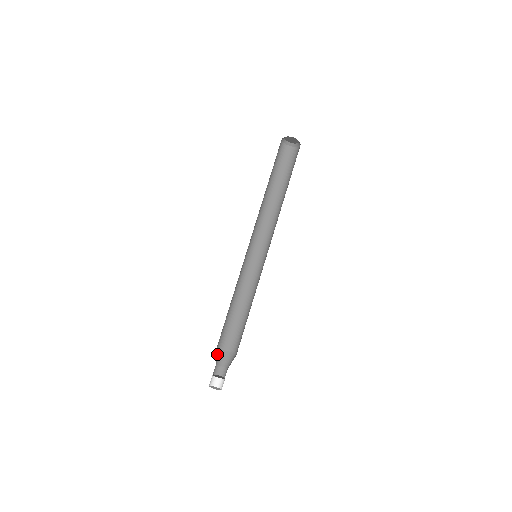
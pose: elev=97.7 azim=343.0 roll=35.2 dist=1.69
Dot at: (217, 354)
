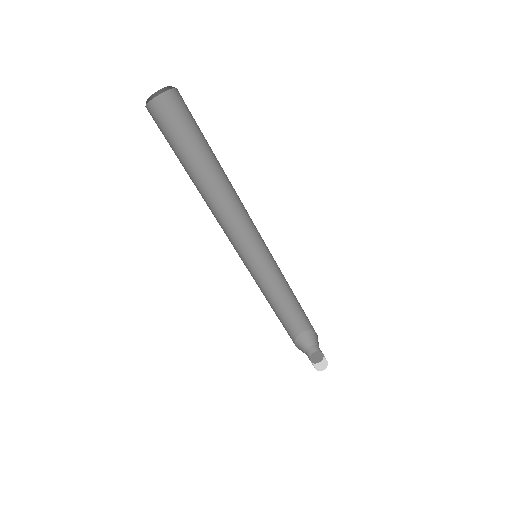
Dot at: (299, 343)
